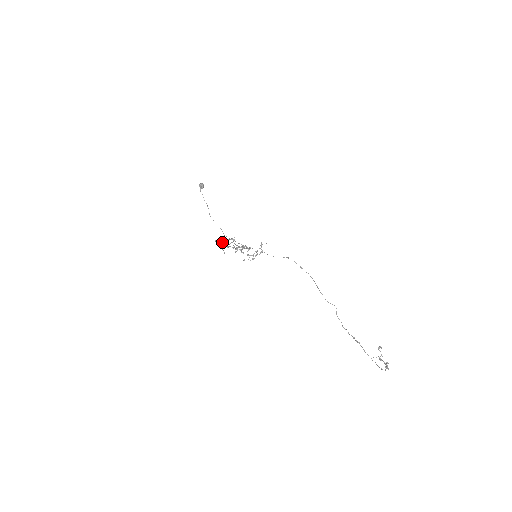
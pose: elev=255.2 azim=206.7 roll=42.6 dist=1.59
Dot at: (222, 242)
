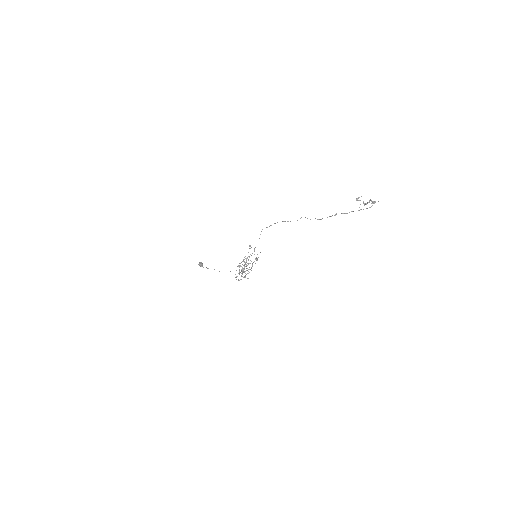
Dot at: (241, 276)
